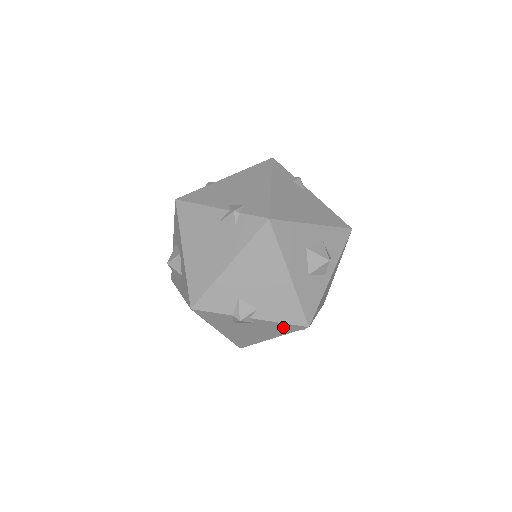
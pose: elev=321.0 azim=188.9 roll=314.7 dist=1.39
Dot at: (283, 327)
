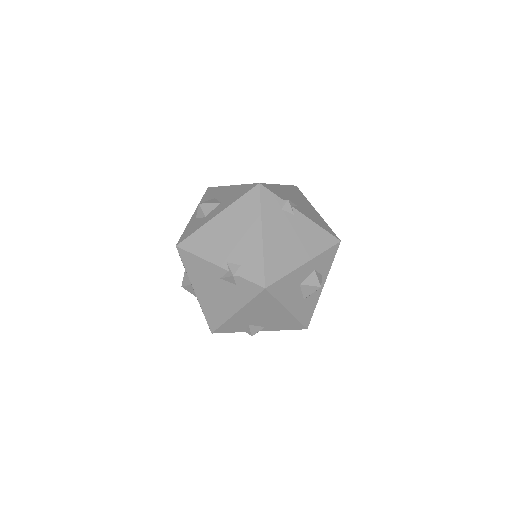
Dot at: occluded
